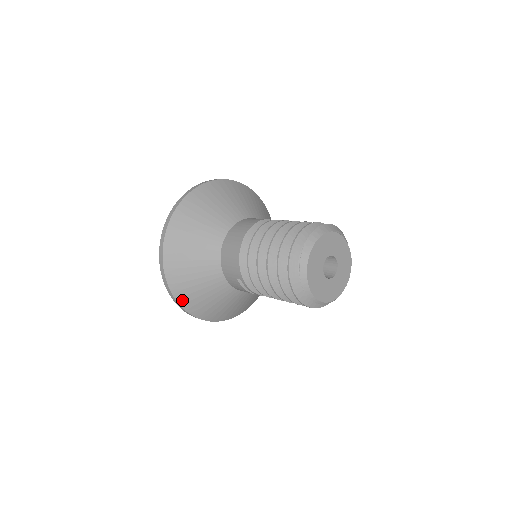
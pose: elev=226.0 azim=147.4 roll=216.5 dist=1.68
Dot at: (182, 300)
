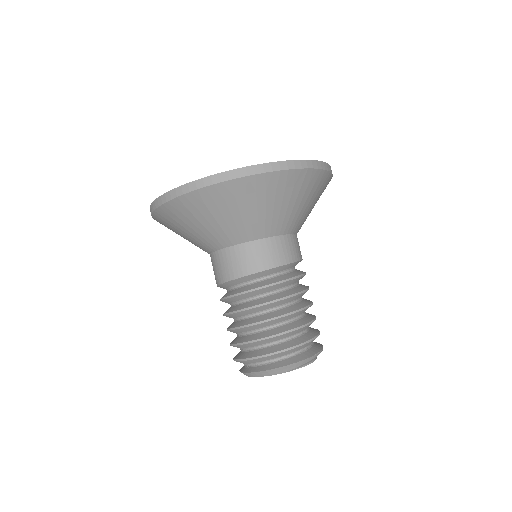
Dot at: occluded
